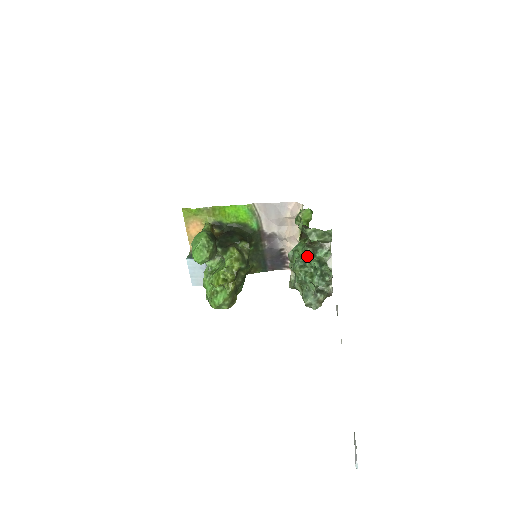
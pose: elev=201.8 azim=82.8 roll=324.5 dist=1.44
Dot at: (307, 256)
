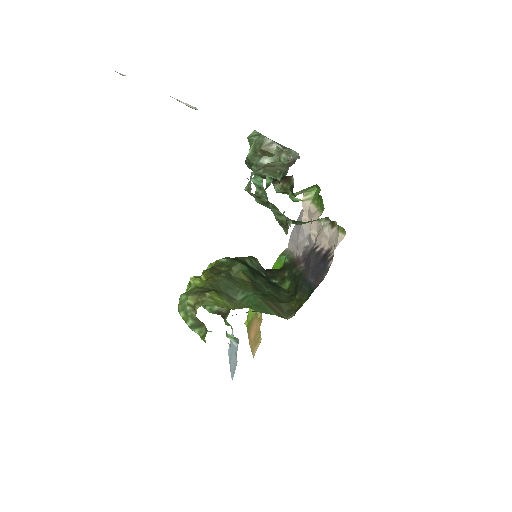
Dot at: occluded
